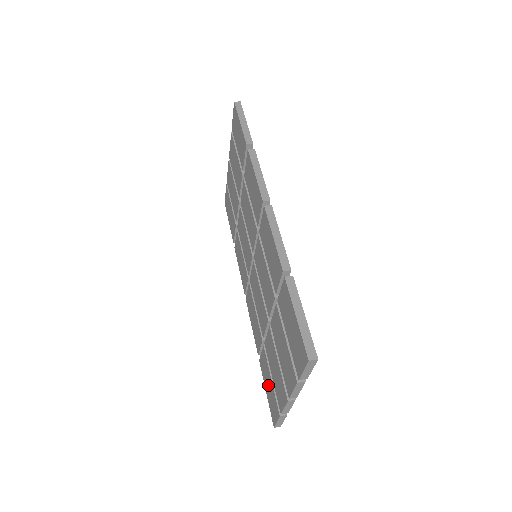
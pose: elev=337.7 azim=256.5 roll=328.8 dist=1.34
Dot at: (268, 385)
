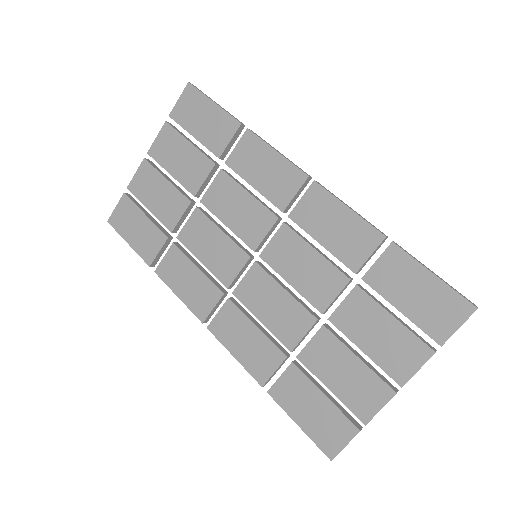
Dot at: (310, 409)
